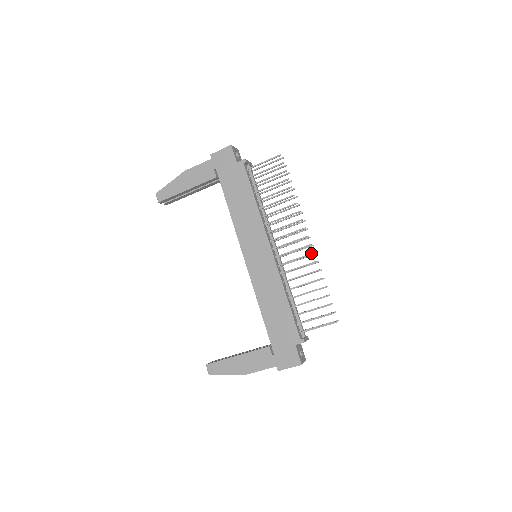
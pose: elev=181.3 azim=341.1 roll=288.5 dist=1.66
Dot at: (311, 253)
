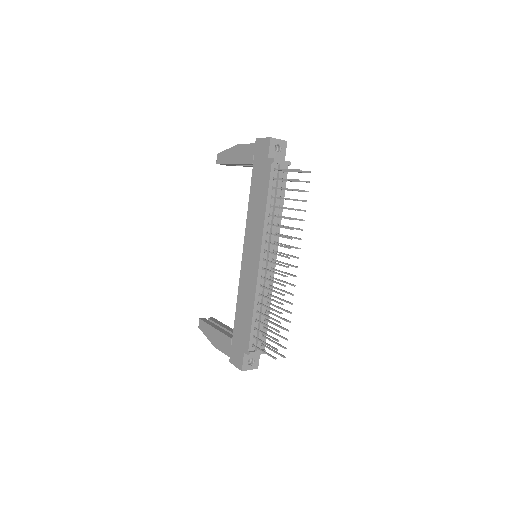
Dot at: (283, 284)
